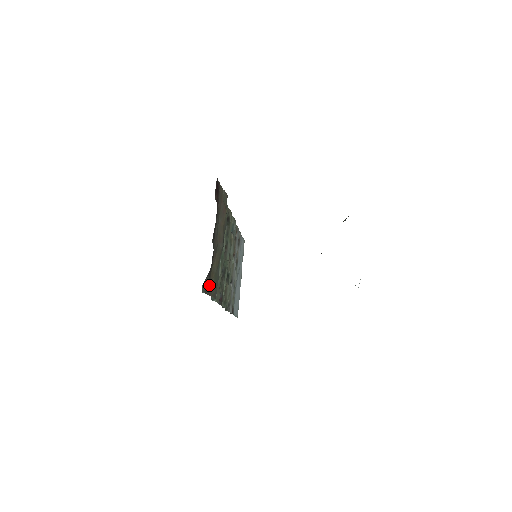
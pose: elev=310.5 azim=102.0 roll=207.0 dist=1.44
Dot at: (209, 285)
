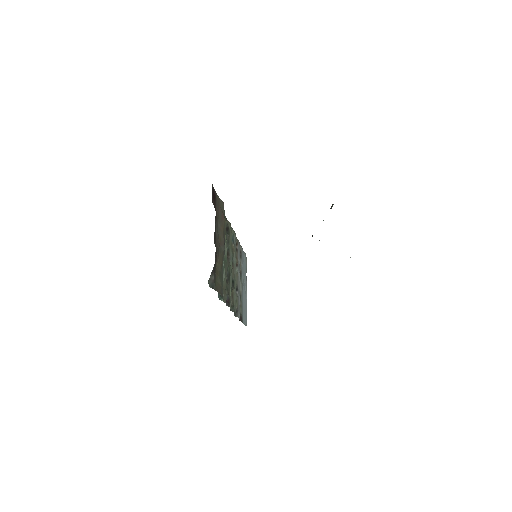
Dot at: (215, 281)
